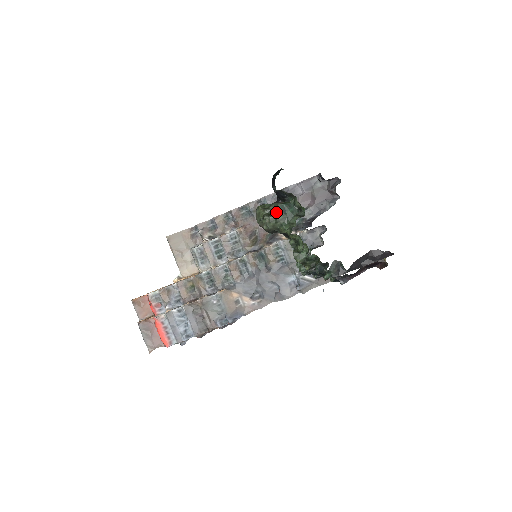
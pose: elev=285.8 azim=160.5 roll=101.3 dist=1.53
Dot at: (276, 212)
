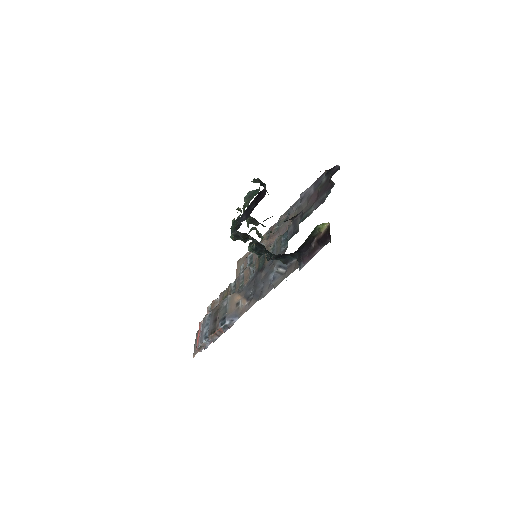
Dot at: (245, 198)
